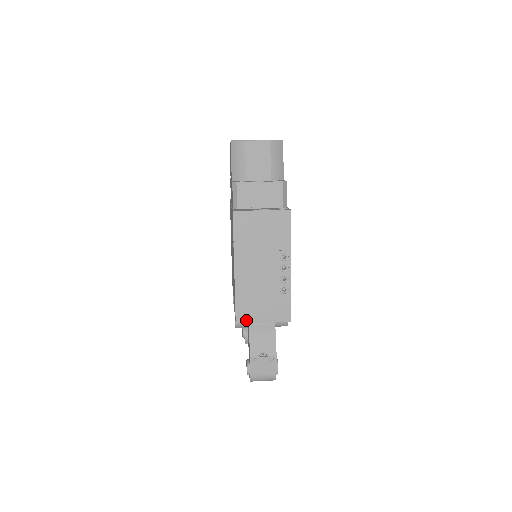
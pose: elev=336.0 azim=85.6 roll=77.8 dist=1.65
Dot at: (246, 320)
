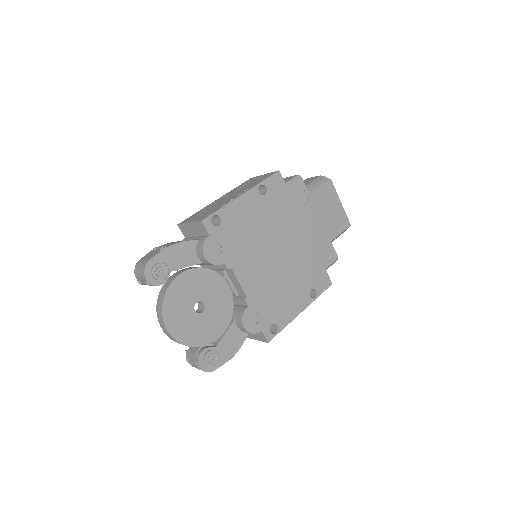
Dot at: (184, 222)
